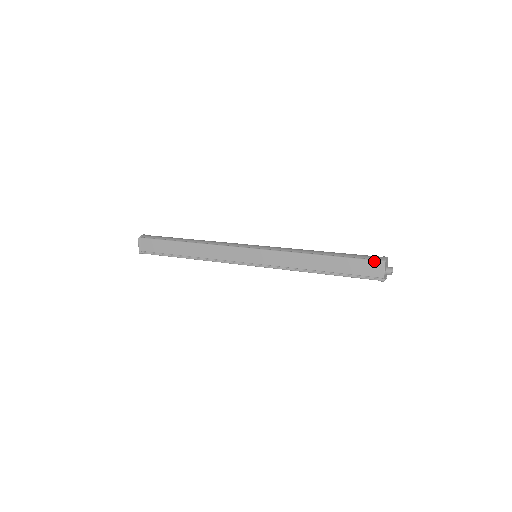
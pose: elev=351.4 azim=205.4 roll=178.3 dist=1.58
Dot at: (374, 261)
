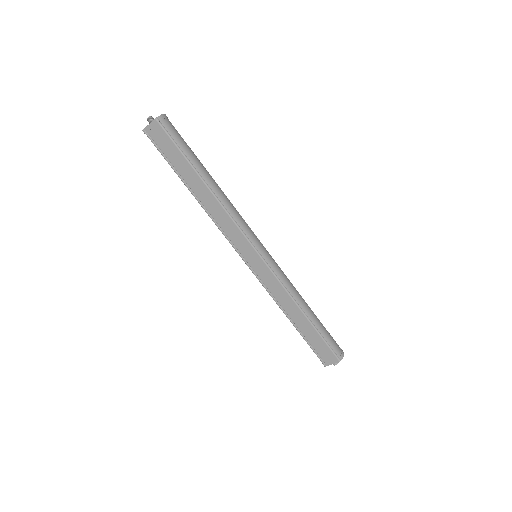
Dot at: (334, 354)
